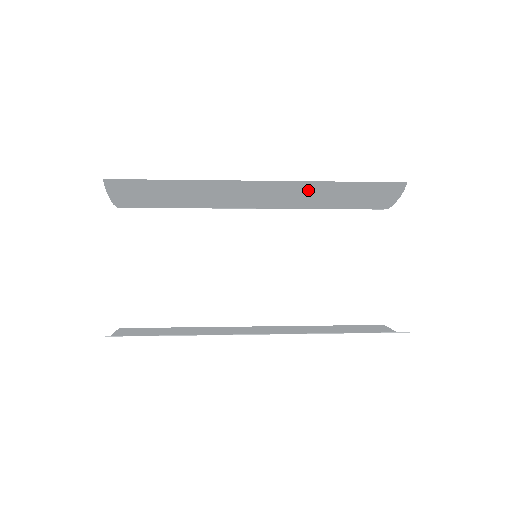
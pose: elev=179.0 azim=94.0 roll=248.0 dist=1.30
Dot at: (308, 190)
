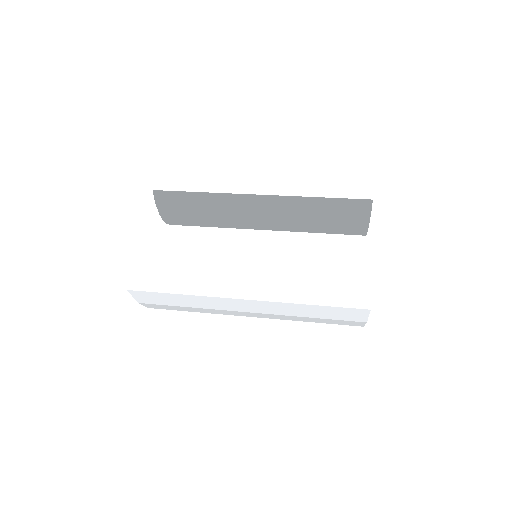
Dot at: (296, 204)
